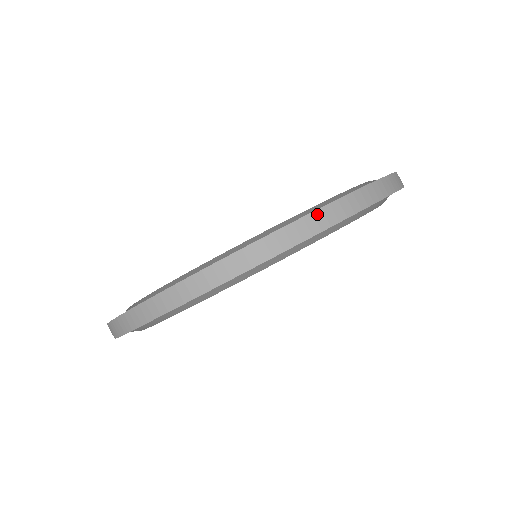
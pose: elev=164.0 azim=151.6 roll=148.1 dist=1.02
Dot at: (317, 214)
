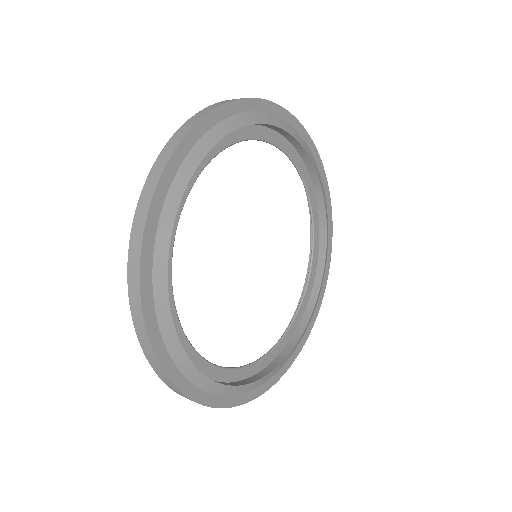
Dot at: occluded
